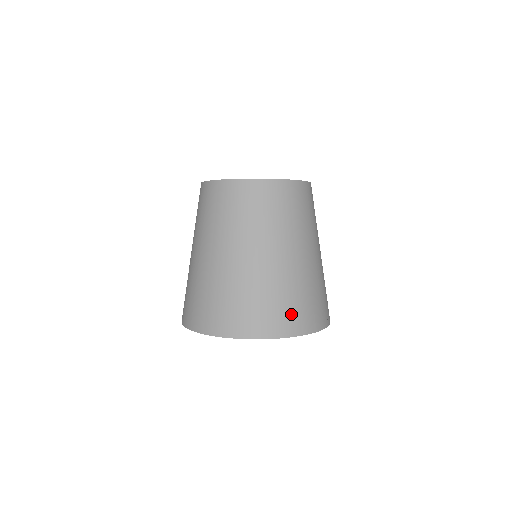
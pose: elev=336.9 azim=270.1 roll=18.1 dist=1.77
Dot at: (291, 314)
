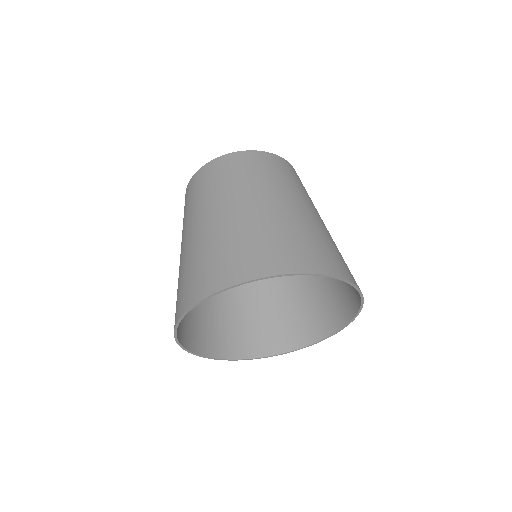
Dot at: (334, 258)
